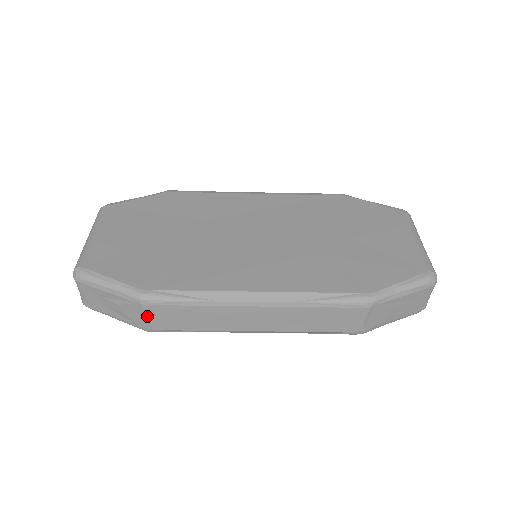
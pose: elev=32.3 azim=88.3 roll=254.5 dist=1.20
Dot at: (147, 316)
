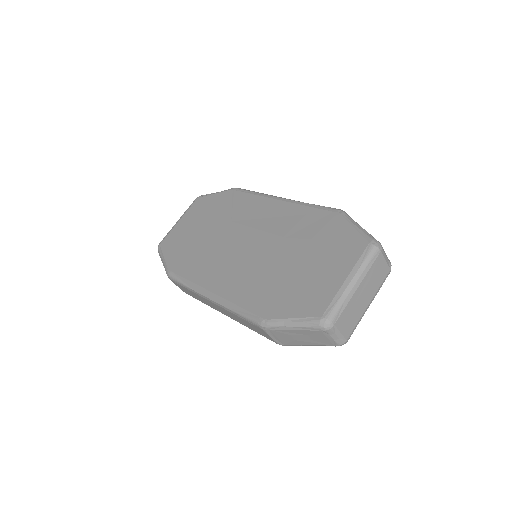
Dot at: (176, 285)
